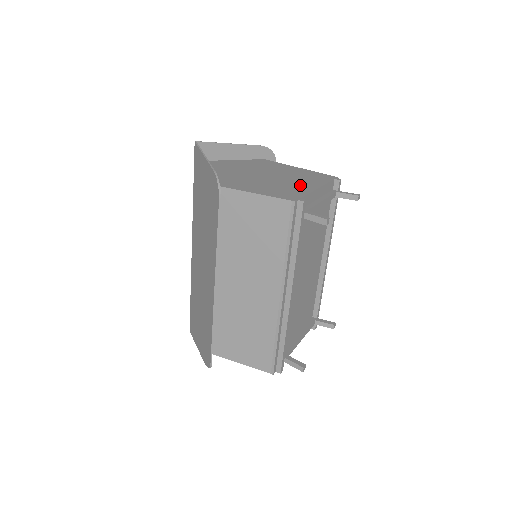
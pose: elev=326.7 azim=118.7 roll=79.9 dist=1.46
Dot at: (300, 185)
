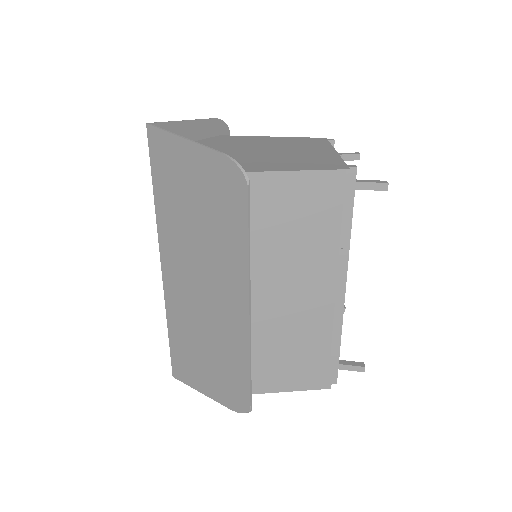
Dot at: (315, 152)
